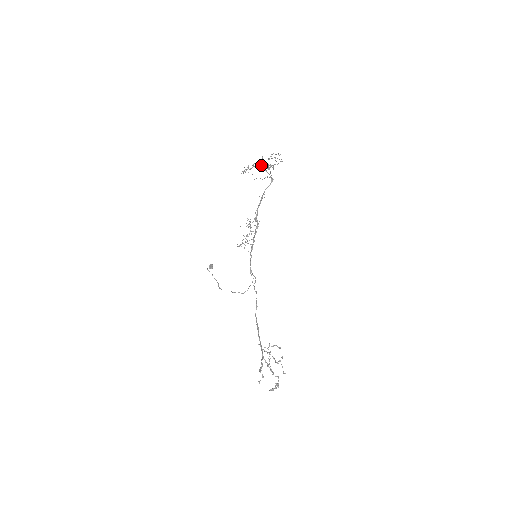
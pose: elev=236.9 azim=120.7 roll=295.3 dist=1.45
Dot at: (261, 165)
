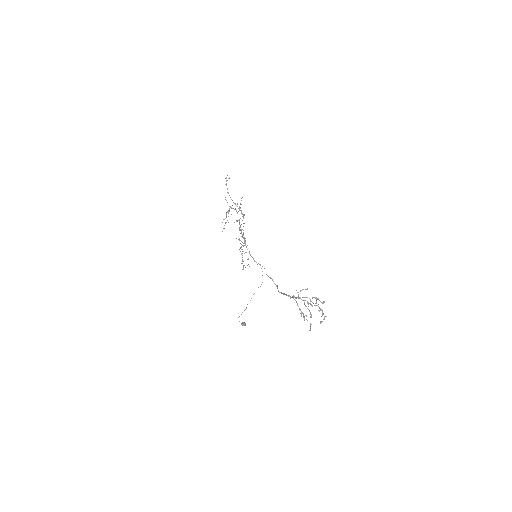
Dot at: (229, 208)
